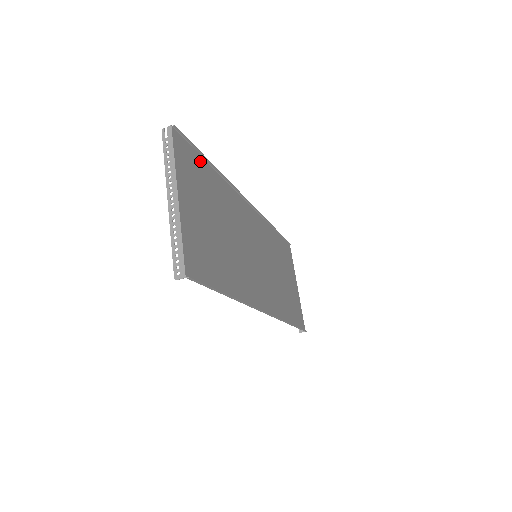
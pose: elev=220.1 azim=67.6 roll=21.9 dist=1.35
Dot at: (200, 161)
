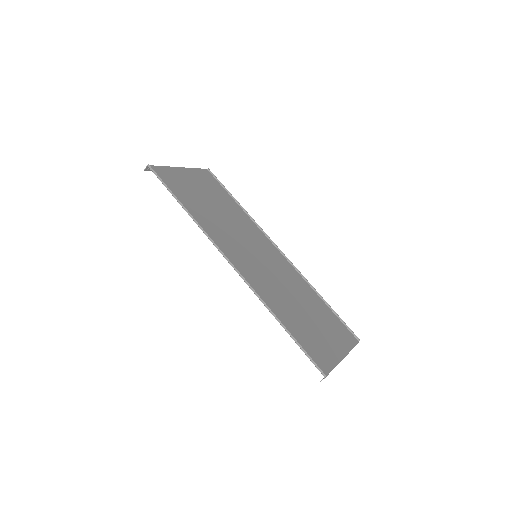
Dot at: (224, 191)
